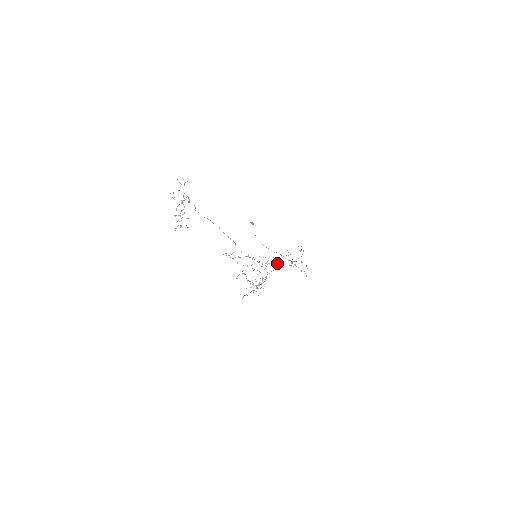
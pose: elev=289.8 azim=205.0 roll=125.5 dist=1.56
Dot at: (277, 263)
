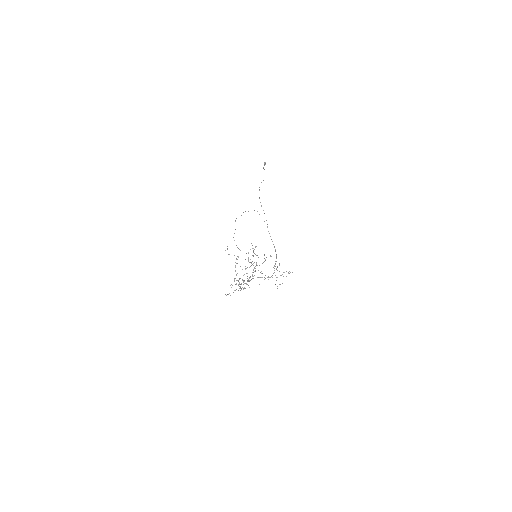
Dot at: (267, 277)
